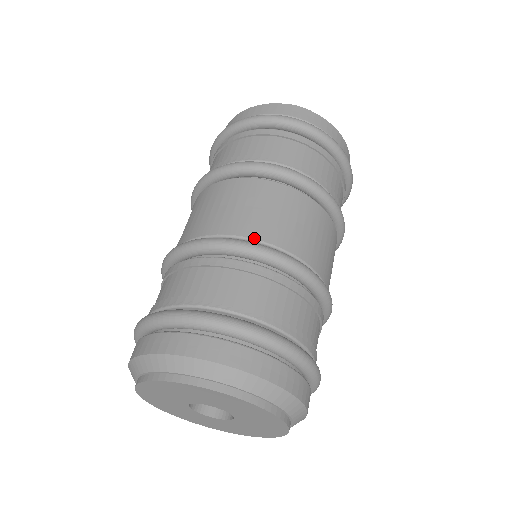
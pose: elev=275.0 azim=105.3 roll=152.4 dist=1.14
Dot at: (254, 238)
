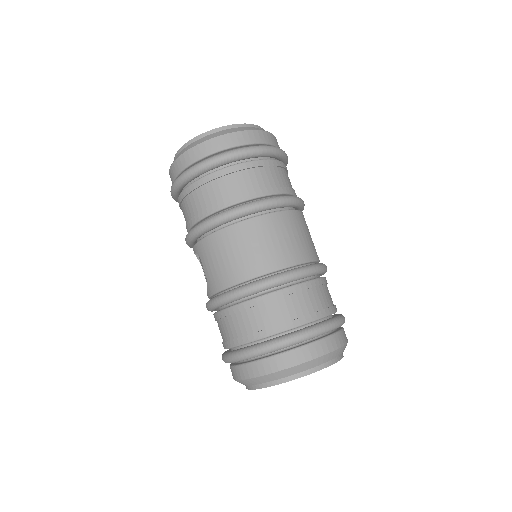
Dot at: (269, 272)
